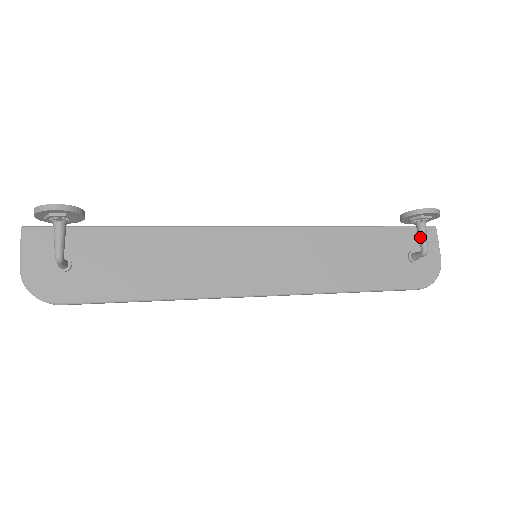
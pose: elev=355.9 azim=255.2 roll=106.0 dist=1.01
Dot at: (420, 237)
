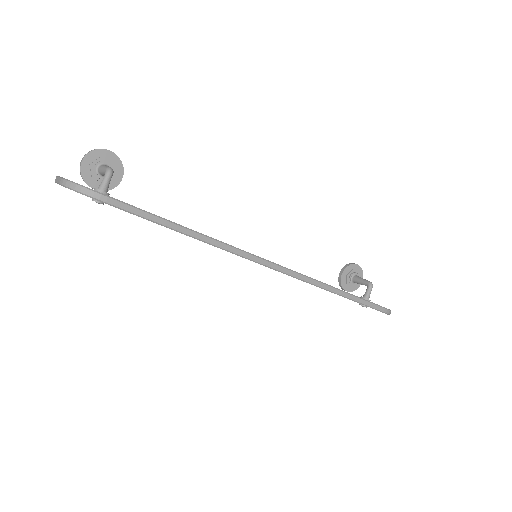
Dot at: (361, 280)
